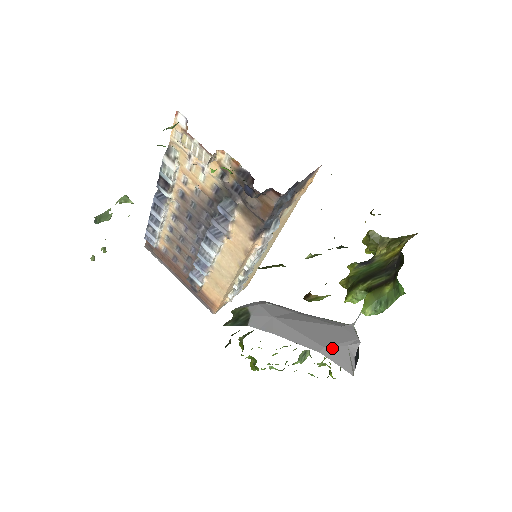
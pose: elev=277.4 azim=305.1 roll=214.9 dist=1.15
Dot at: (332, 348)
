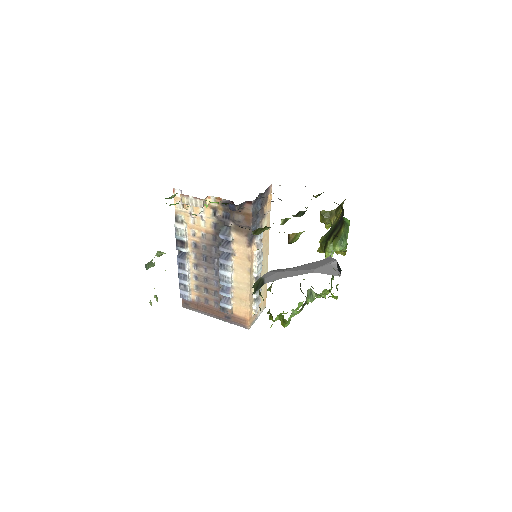
Dot at: (320, 268)
